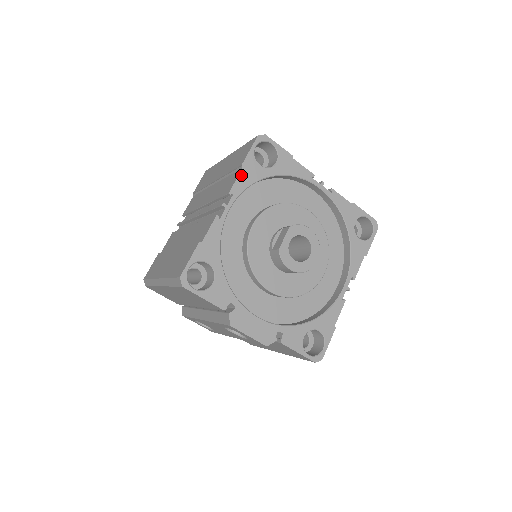
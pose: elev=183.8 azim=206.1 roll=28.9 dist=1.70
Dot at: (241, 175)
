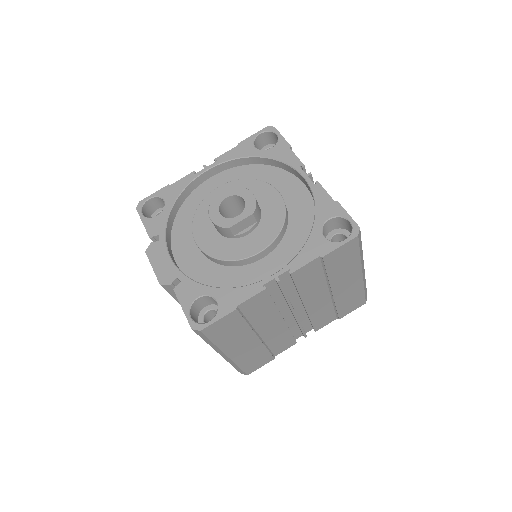
Dot at: (233, 150)
